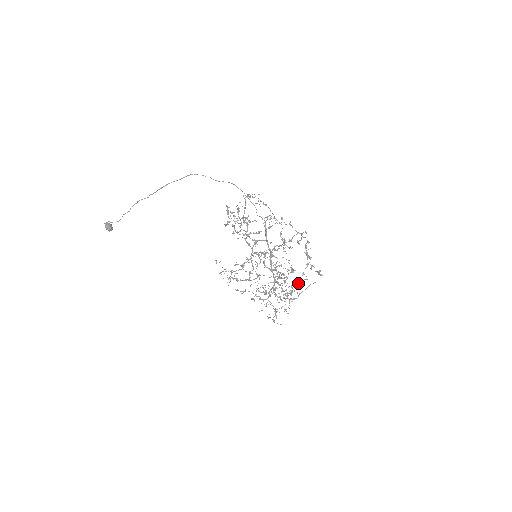
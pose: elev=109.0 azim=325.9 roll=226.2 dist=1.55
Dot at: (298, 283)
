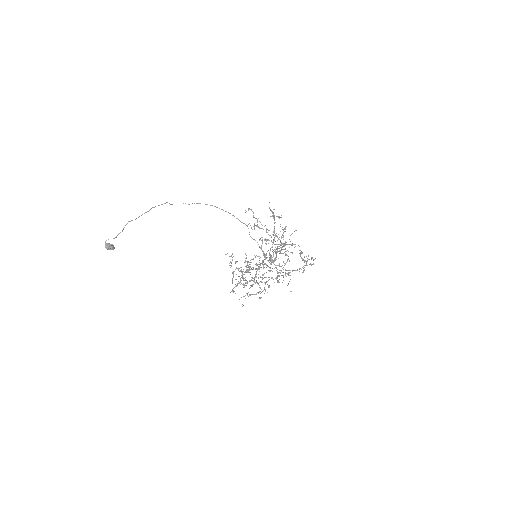
Dot at: occluded
